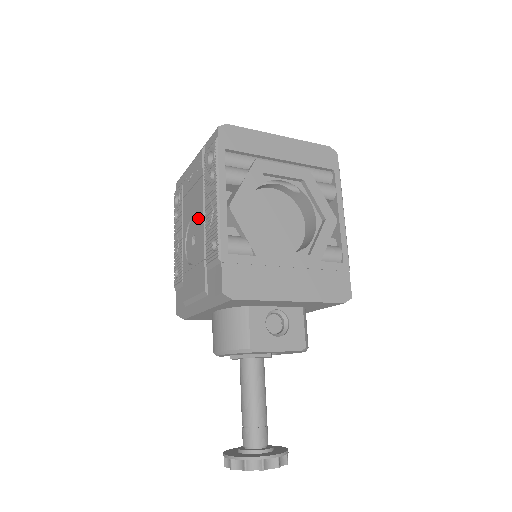
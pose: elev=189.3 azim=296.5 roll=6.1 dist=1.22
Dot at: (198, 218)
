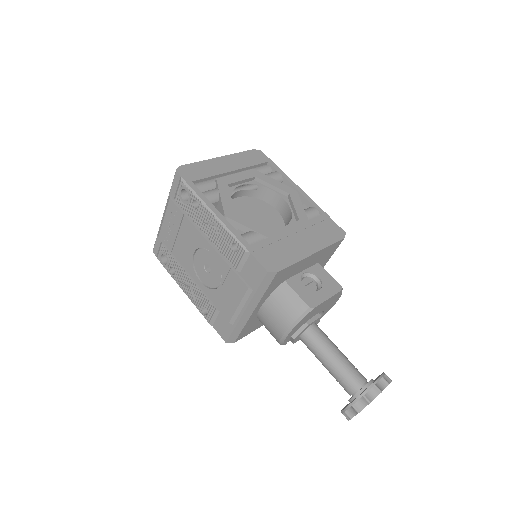
Dot at: (201, 247)
